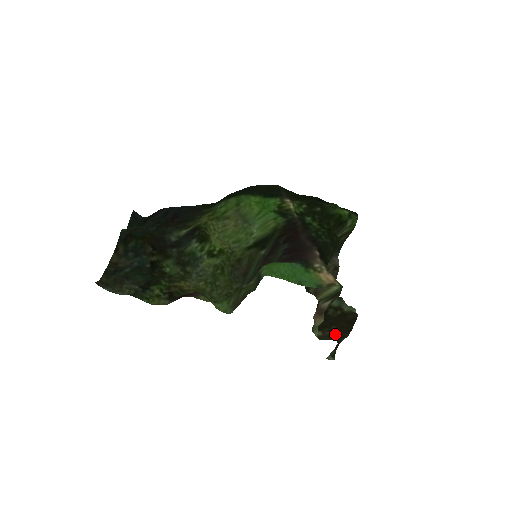
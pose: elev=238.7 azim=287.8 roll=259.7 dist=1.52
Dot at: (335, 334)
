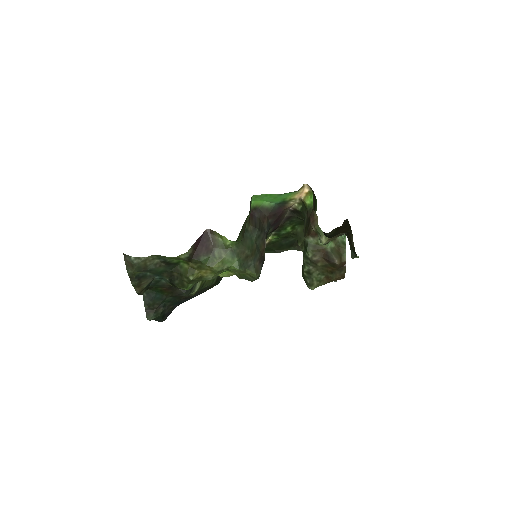
Dot at: occluded
